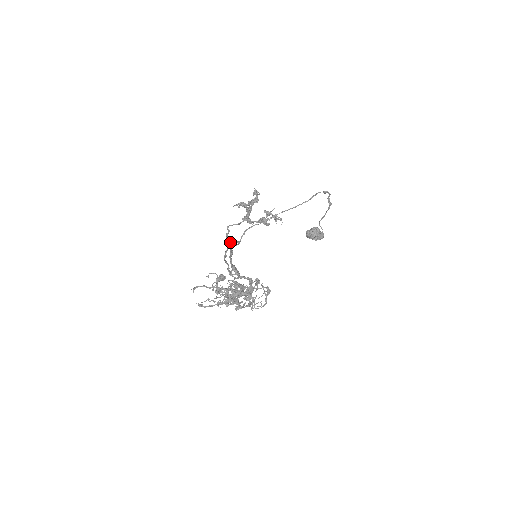
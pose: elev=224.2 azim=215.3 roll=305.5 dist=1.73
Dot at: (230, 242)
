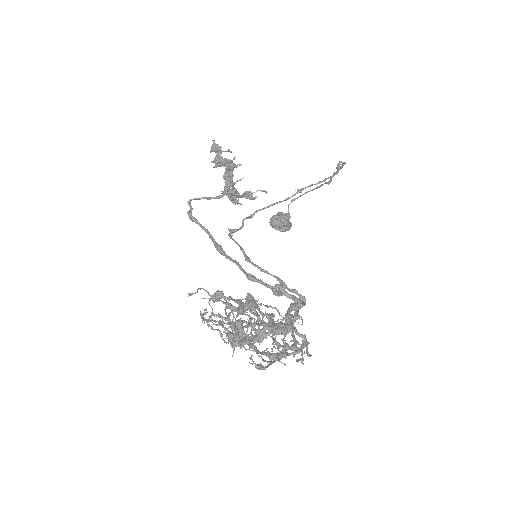
Dot at: (205, 229)
